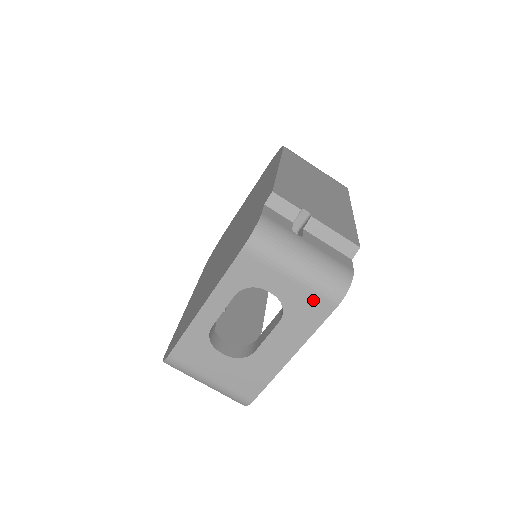
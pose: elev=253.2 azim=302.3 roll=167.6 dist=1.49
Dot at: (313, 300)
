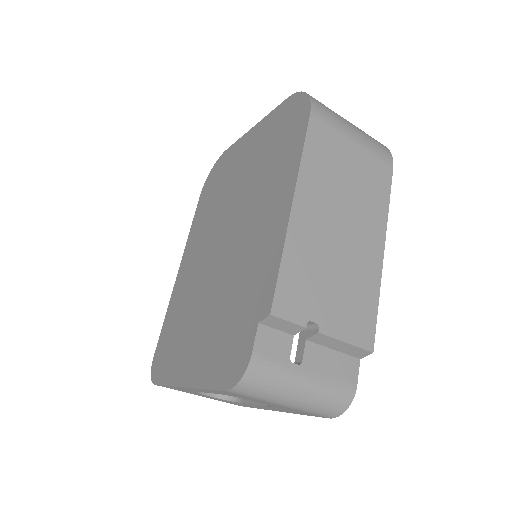
Dot at: (304, 412)
